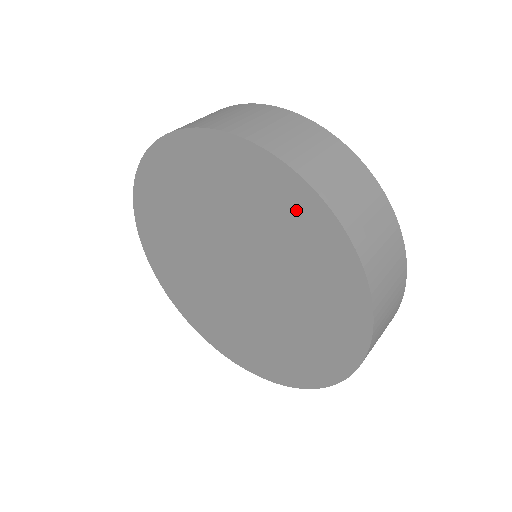
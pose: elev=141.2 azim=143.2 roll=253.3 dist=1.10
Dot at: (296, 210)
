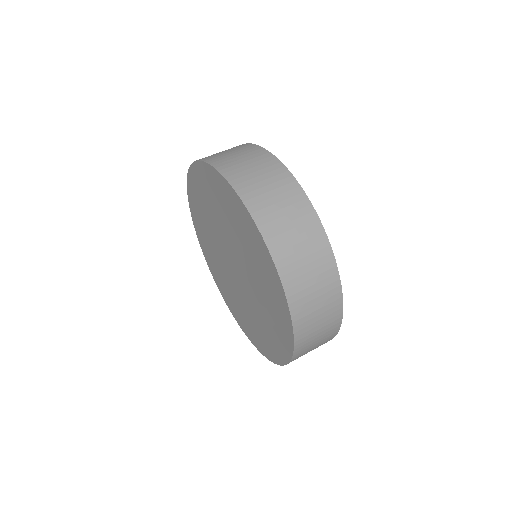
Dot at: (215, 186)
